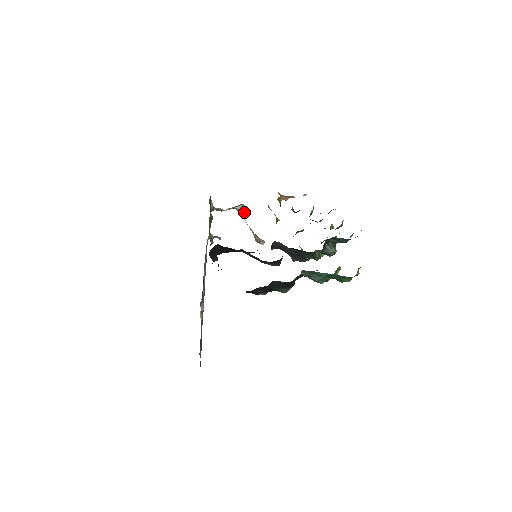
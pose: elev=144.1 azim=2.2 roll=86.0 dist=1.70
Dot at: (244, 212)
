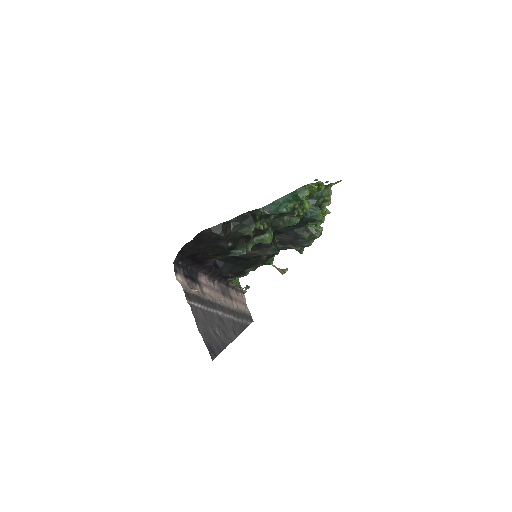
Dot at: occluded
